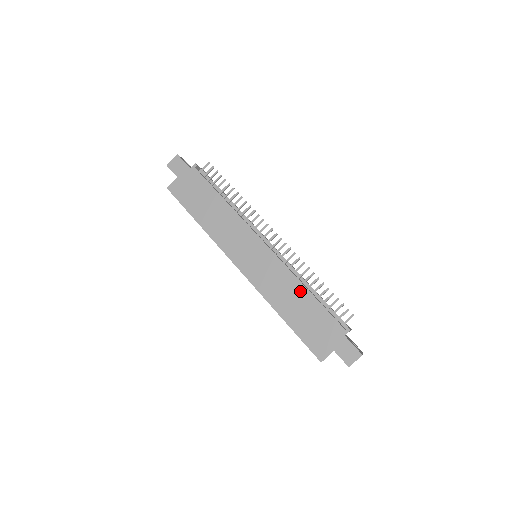
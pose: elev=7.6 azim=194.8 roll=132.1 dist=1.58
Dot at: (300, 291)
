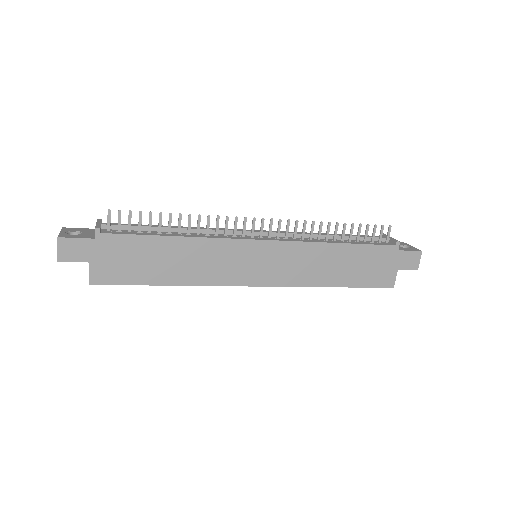
Dot at: (333, 251)
